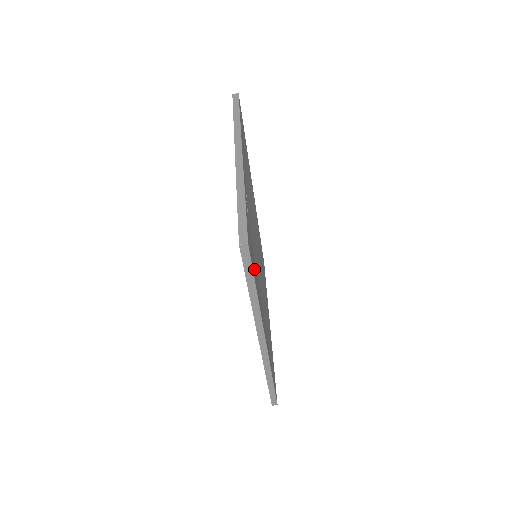
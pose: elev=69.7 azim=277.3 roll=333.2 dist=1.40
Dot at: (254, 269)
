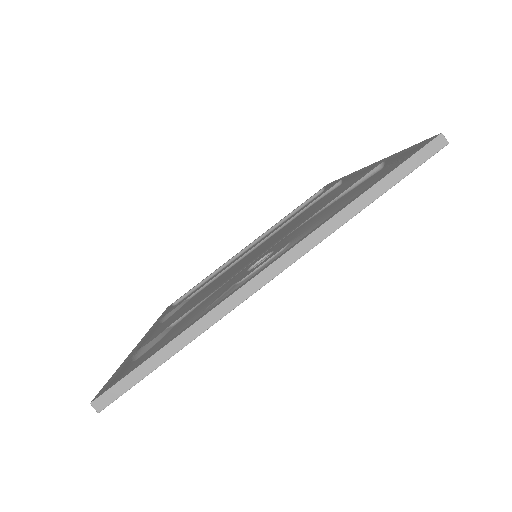
Dot at: occluded
